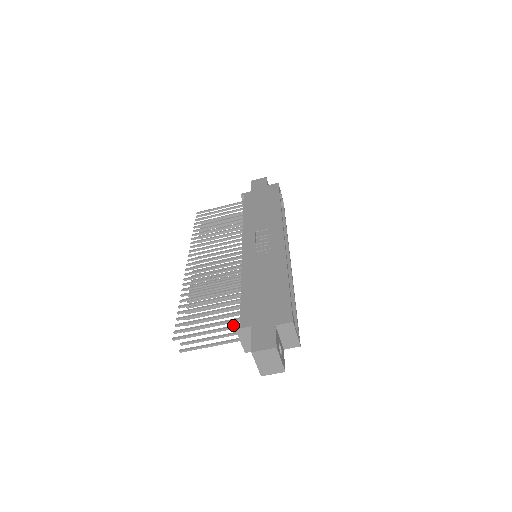
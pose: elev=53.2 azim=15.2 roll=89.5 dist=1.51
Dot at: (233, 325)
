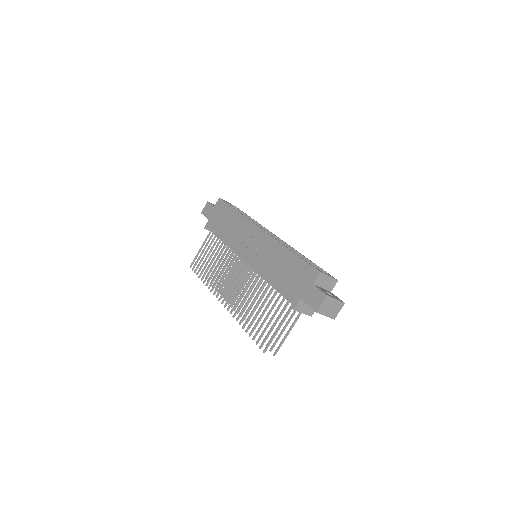
Dot at: (289, 309)
